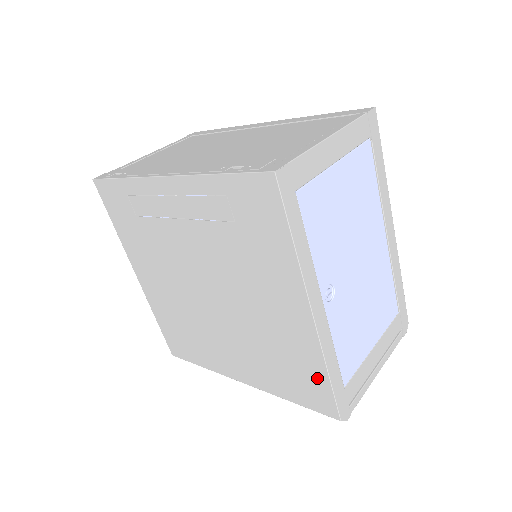
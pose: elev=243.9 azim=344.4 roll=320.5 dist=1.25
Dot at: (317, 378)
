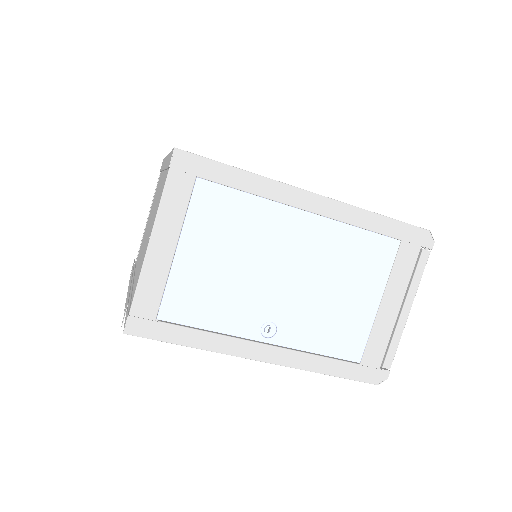
Dot at: occluded
